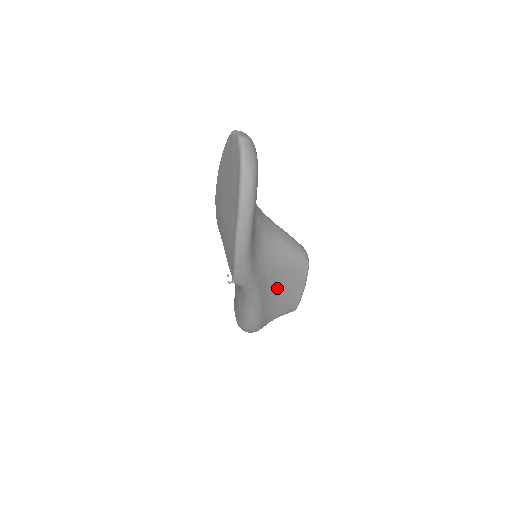
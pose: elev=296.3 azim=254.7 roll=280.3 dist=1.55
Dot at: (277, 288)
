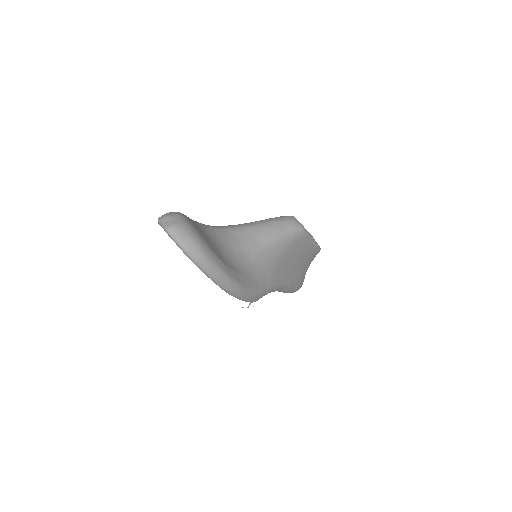
Dot at: (291, 262)
